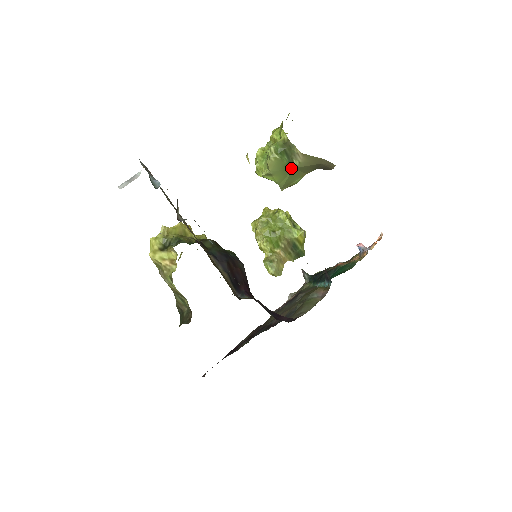
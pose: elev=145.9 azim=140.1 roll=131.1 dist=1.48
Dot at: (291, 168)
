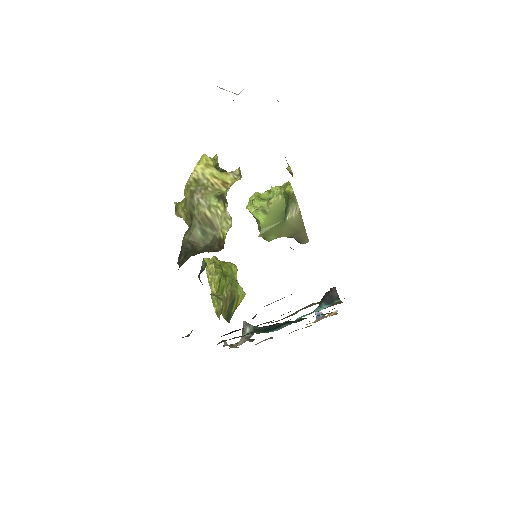
Dot at: (283, 218)
